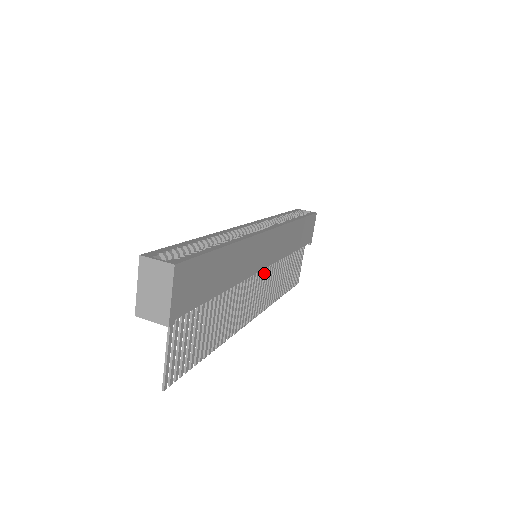
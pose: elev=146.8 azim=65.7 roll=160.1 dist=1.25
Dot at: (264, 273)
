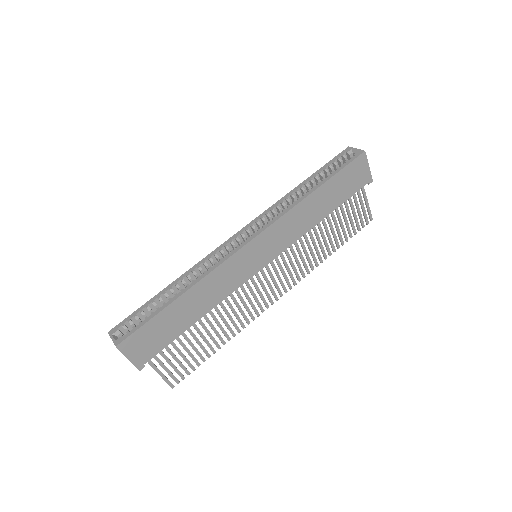
Dot at: (276, 262)
